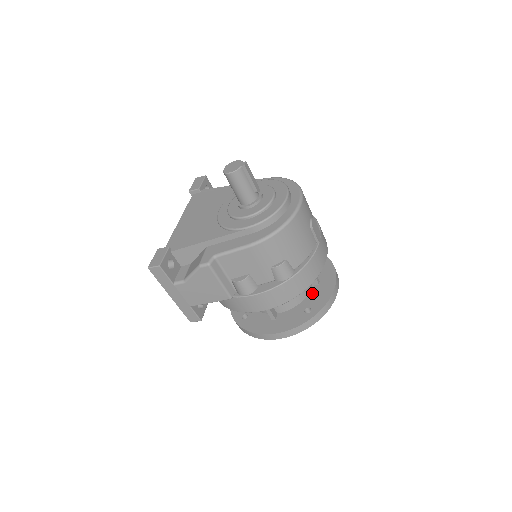
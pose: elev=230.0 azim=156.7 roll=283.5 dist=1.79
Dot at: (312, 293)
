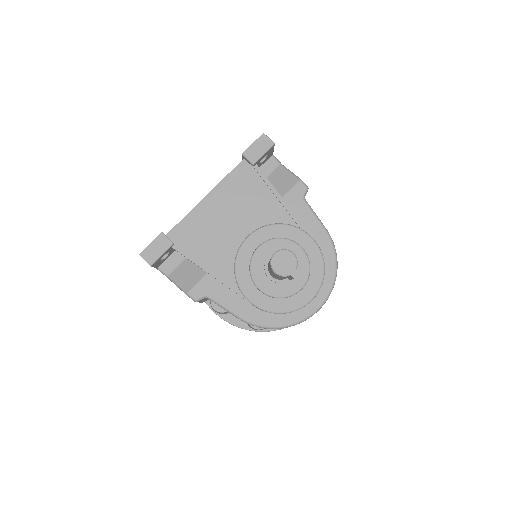
Dot at: occluded
